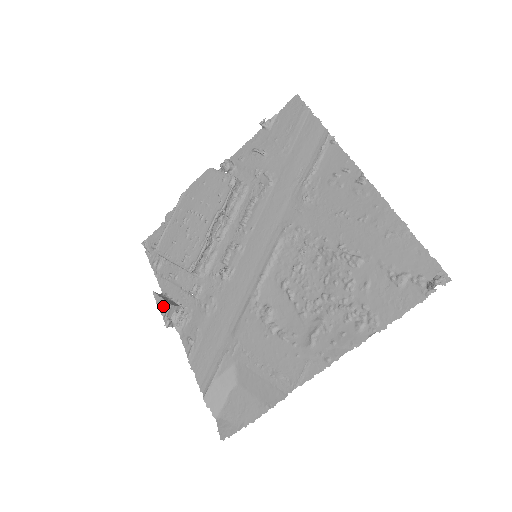
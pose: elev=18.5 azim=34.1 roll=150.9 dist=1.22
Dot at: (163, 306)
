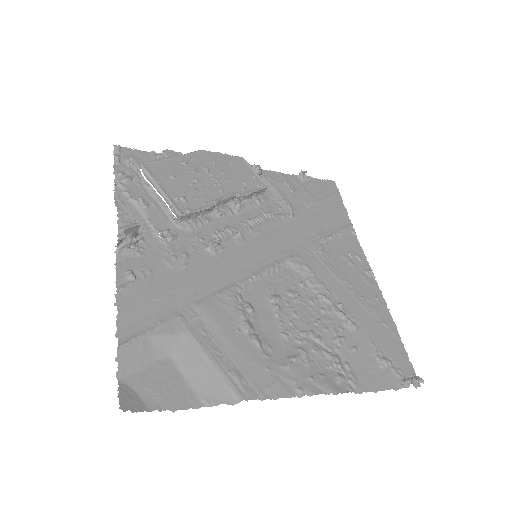
Dot at: (126, 217)
